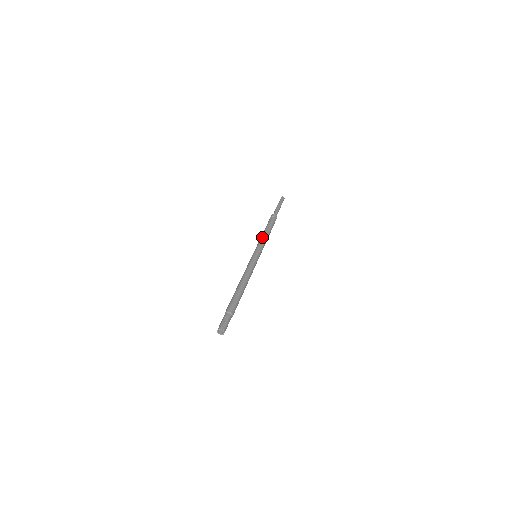
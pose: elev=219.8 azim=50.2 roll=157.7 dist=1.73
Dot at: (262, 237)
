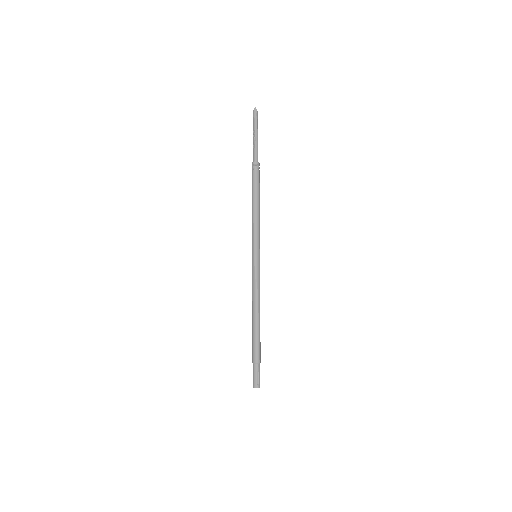
Dot at: (257, 221)
